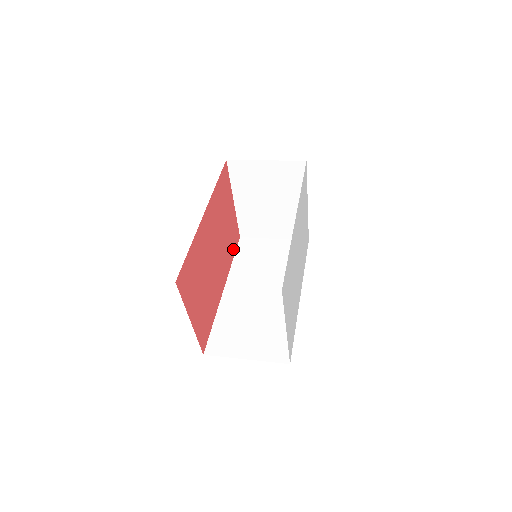
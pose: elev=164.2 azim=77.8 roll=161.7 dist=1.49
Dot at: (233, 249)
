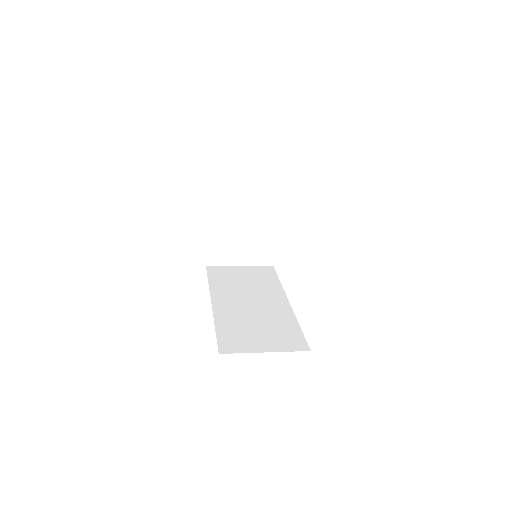
Dot at: occluded
